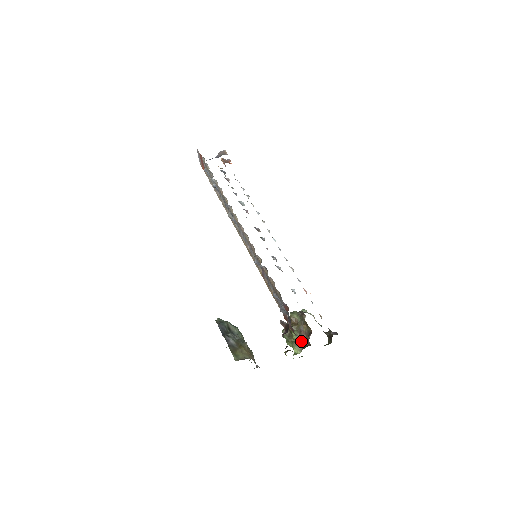
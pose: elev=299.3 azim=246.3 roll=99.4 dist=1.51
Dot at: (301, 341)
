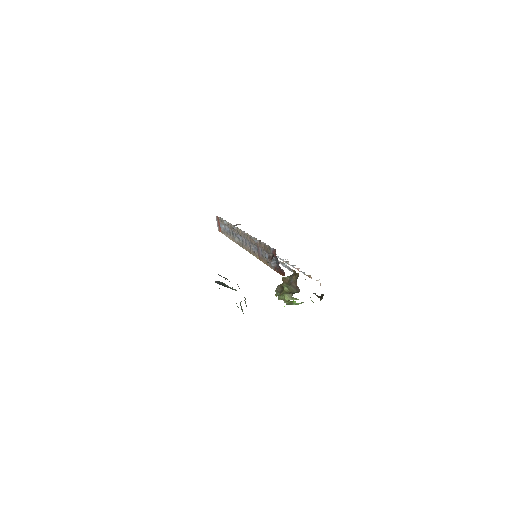
Dot at: (291, 290)
